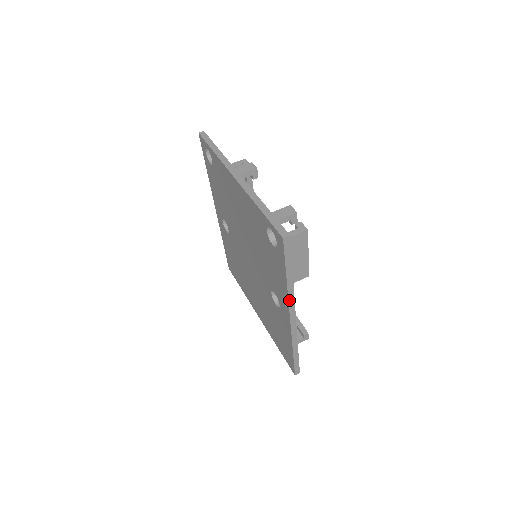
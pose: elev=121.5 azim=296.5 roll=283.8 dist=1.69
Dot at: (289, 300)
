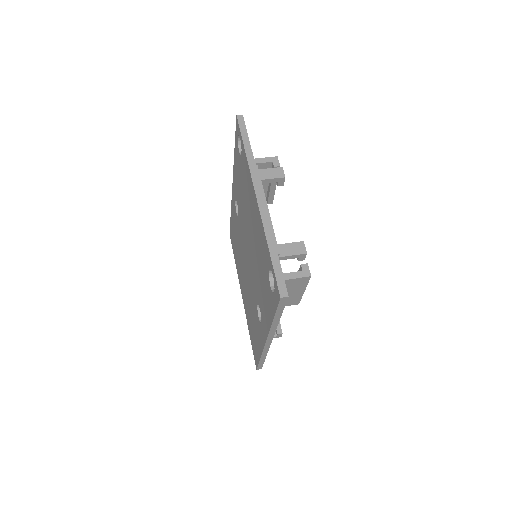
Dot at: (270, 331)
